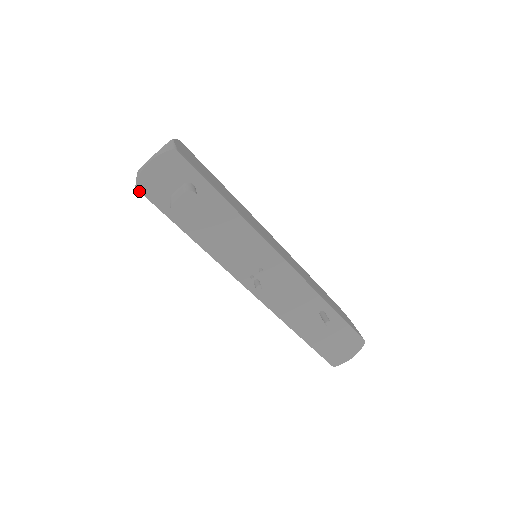
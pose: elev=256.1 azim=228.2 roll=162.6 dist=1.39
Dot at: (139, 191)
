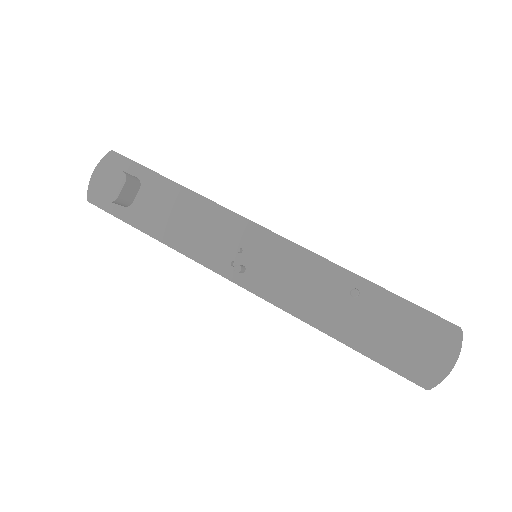
Dot at: (91, 203)
